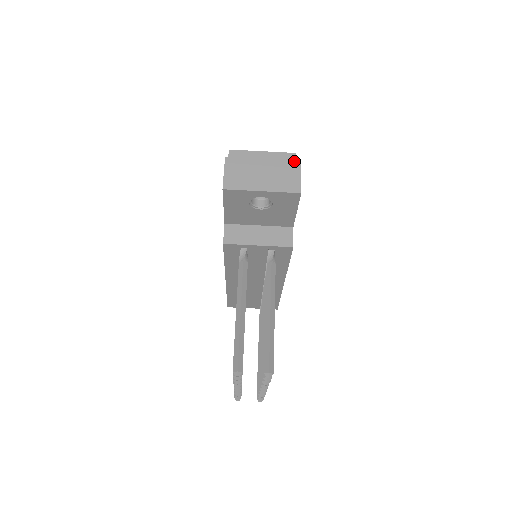
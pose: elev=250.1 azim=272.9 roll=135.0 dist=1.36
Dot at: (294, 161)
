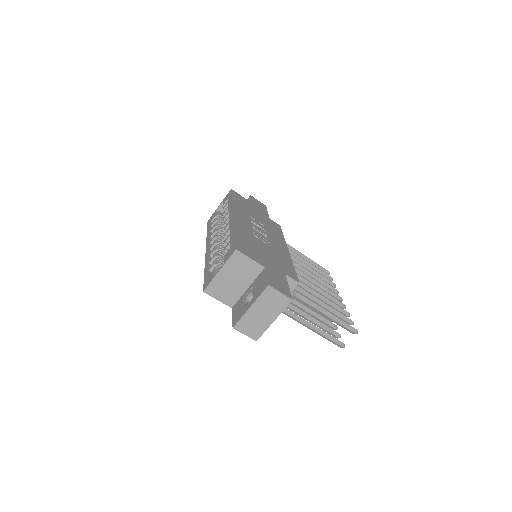
Dot at: (265, 289)
